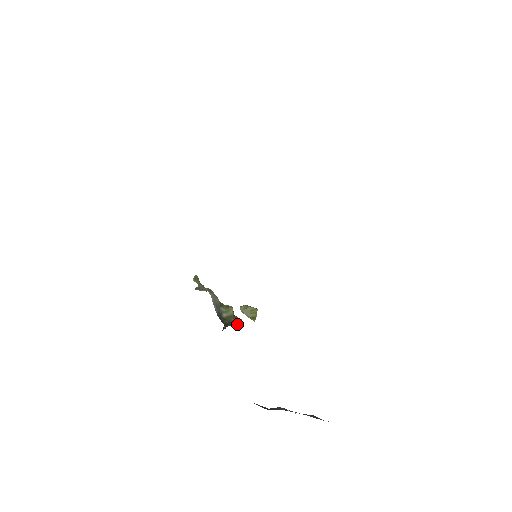
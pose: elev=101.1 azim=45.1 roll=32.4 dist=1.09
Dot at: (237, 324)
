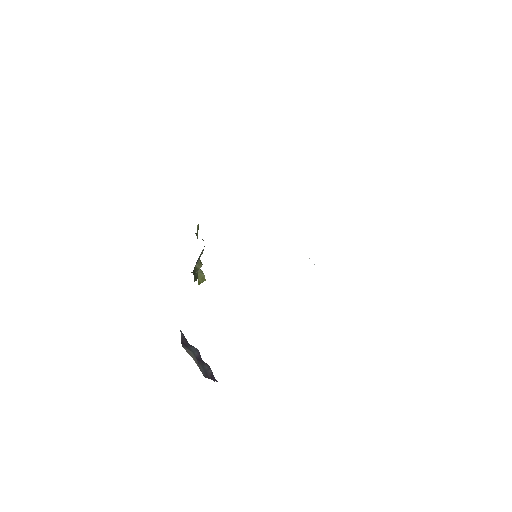
Dot at: (195, 277)
